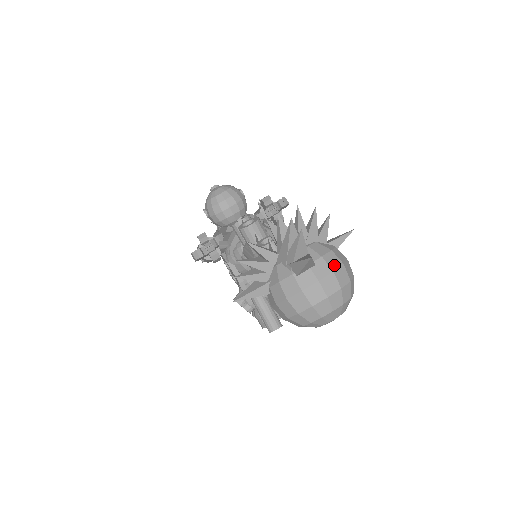
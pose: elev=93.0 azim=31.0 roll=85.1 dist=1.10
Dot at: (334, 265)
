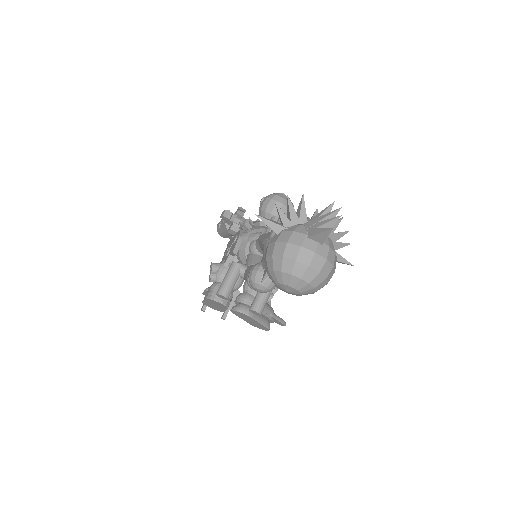
Dot at: (330, 258)
